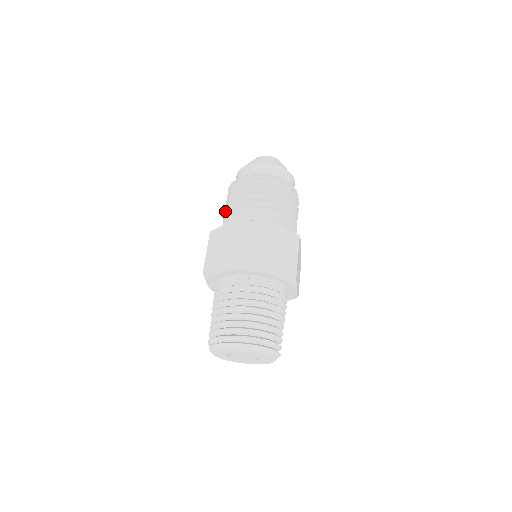
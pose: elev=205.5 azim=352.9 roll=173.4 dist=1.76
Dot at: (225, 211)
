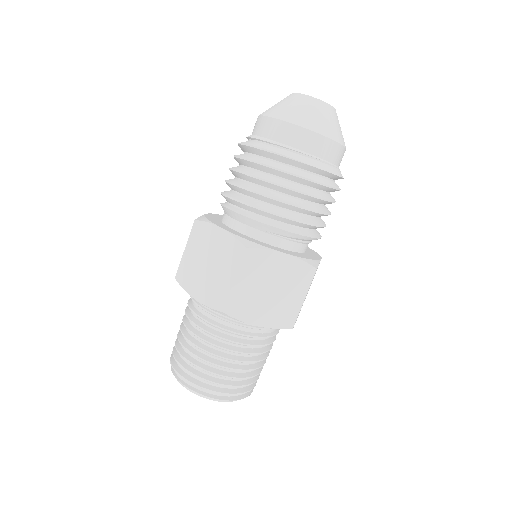
Dot at: (257, 194)
